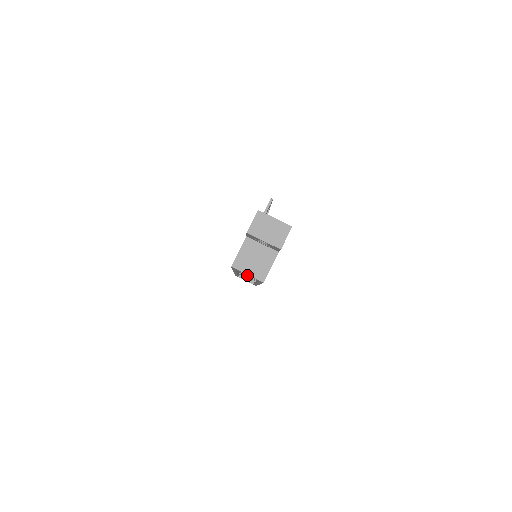
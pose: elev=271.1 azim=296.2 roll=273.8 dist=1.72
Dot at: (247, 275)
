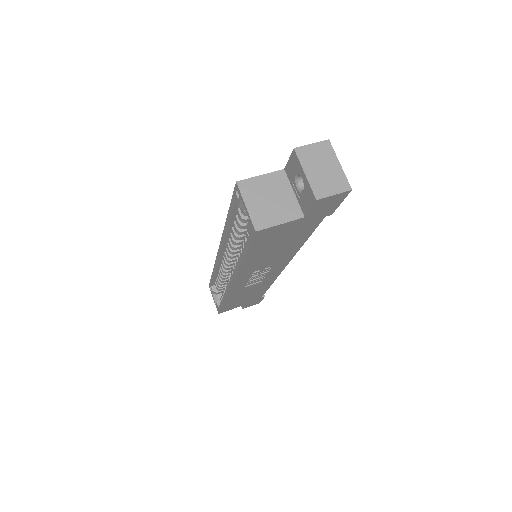
Dot at: (221, 294)
